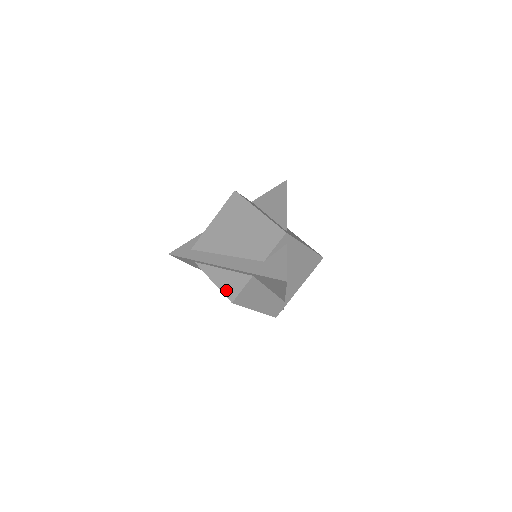
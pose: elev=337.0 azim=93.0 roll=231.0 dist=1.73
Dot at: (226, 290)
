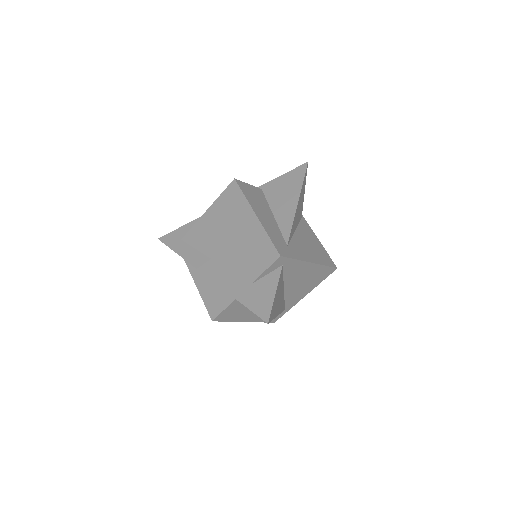
Dot at: (208, 304)
